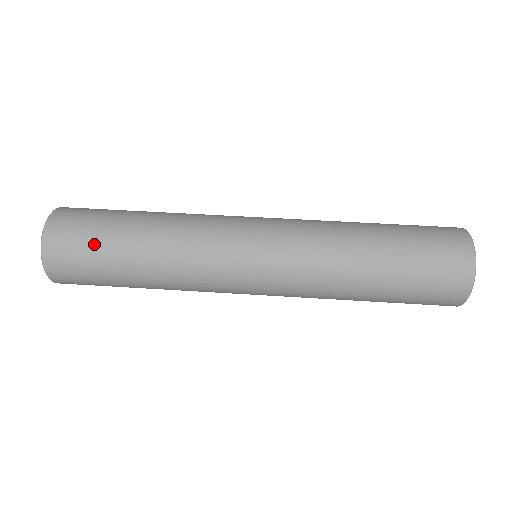
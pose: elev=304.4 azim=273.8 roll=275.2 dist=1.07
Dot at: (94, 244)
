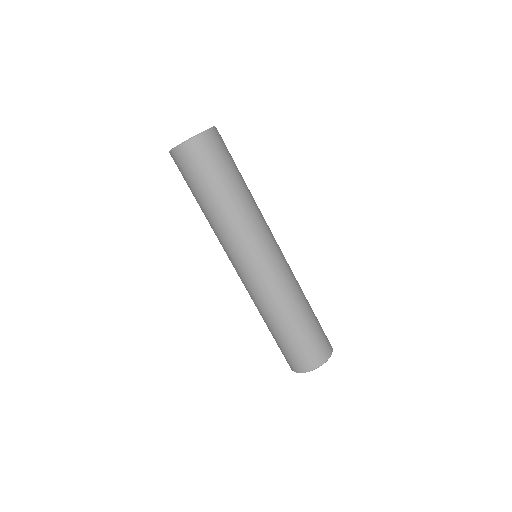
Dot at: (187, 183)
